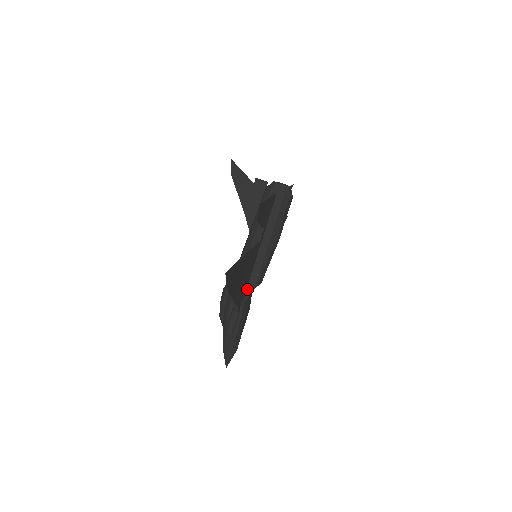
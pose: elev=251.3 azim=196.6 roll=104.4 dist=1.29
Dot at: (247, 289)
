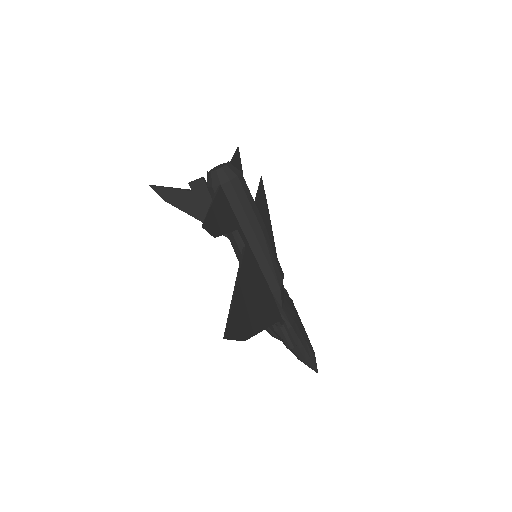
Dot at: (274, 295)
